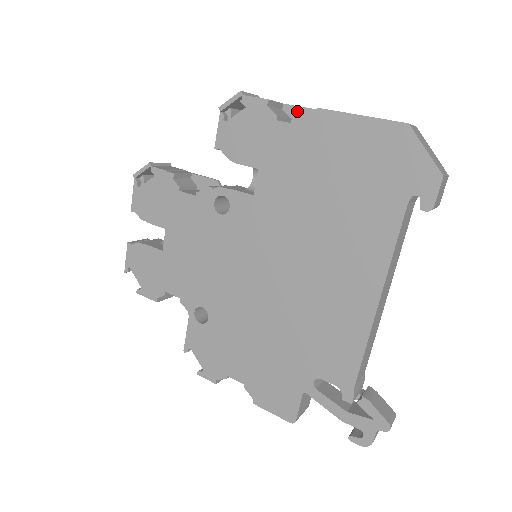
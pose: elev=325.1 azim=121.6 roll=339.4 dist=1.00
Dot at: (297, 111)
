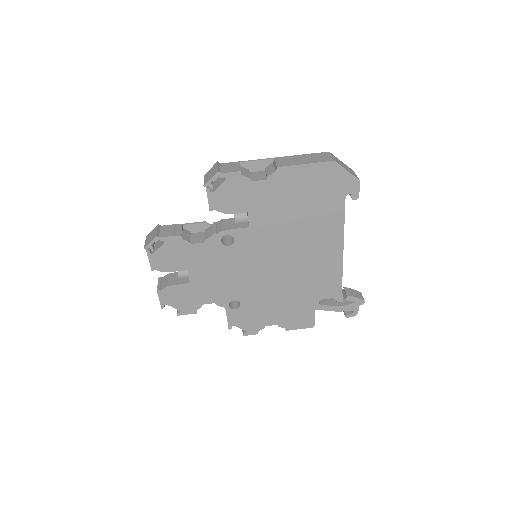
Dot at: (251, 164)
